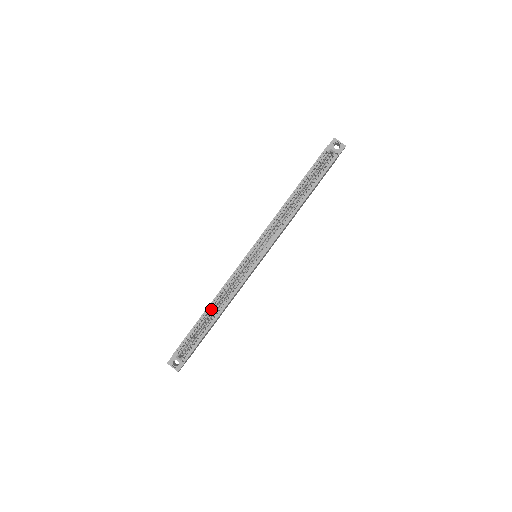
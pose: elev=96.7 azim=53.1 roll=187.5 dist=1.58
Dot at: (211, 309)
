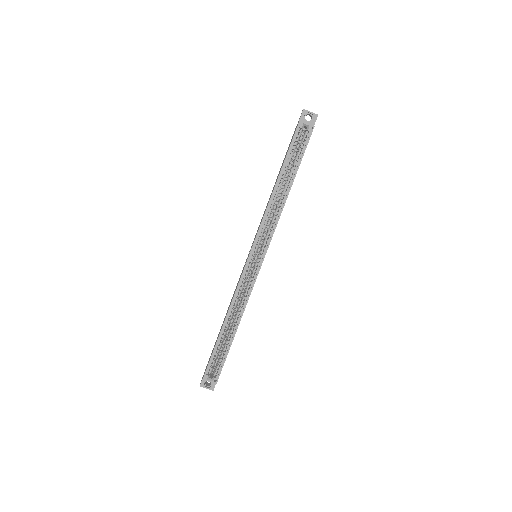
Dot at: (227, 323)
